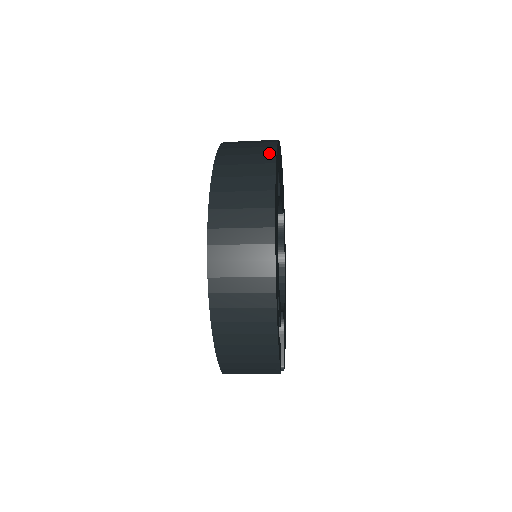
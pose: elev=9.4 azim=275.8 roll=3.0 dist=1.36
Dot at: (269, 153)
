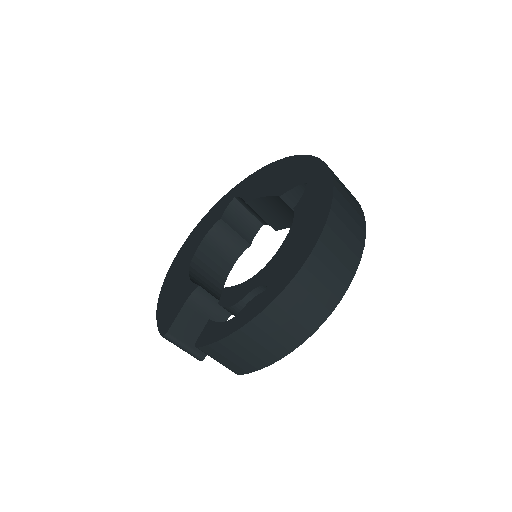
Dot at: (360, 208)
